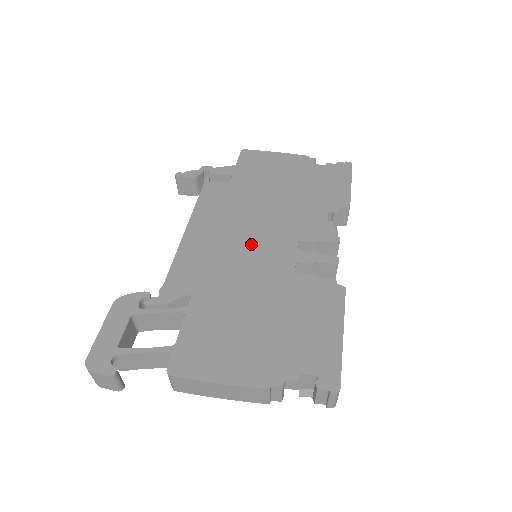
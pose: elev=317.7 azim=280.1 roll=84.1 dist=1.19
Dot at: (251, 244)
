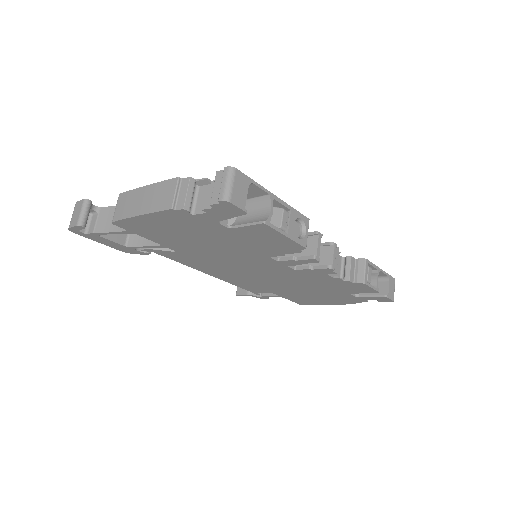
Dot at: occluded
